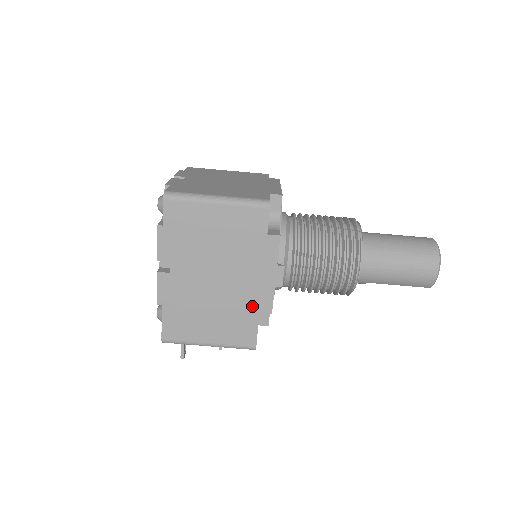
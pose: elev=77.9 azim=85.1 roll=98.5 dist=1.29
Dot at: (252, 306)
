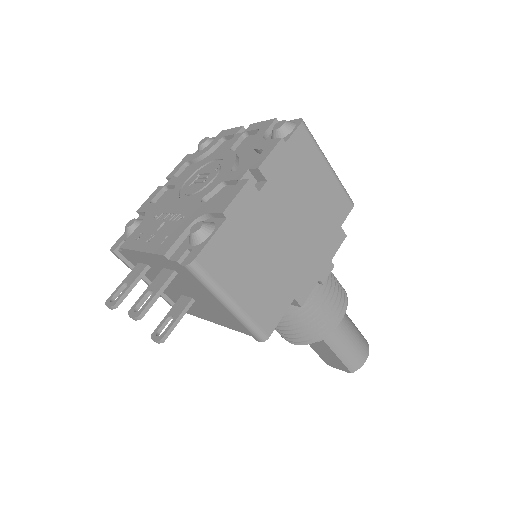
Dot at: (294, 286)
